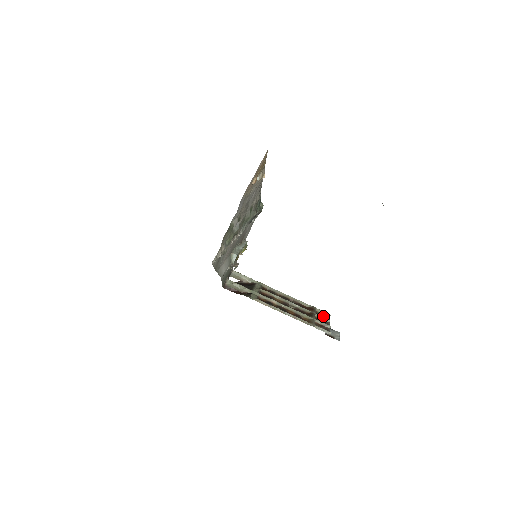
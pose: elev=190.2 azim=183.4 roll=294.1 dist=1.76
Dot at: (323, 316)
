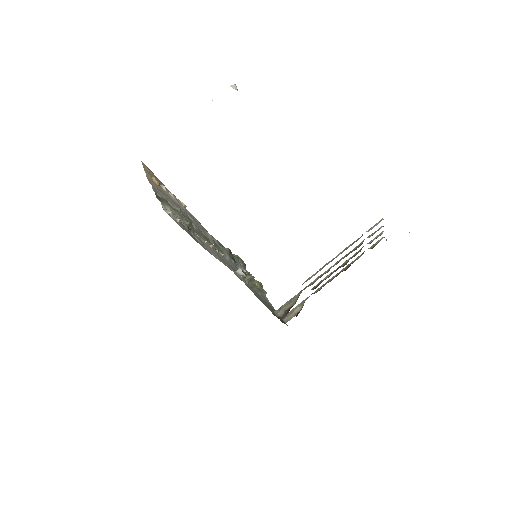
Dot at: occluded
